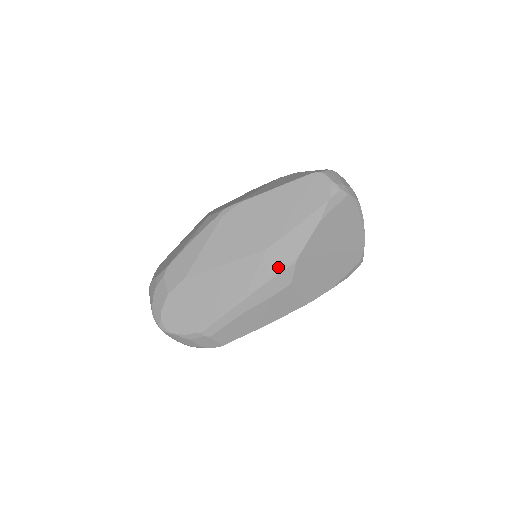
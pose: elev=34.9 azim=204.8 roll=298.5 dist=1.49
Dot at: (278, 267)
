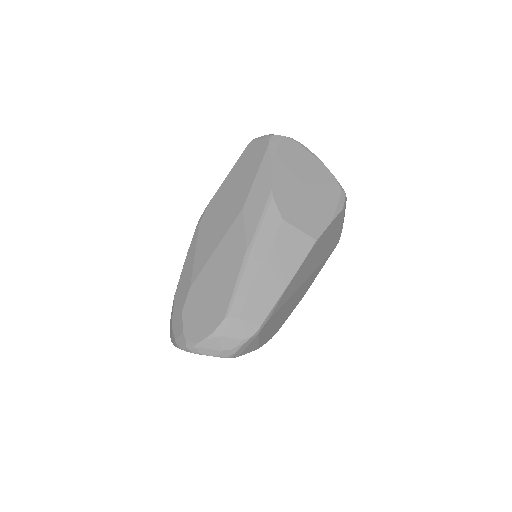
Dot at: (261, 211)
